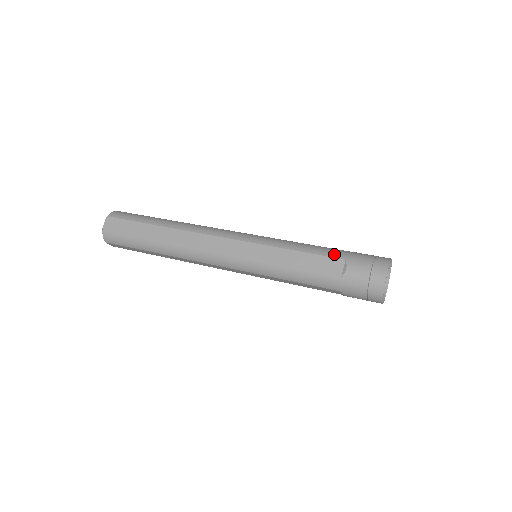
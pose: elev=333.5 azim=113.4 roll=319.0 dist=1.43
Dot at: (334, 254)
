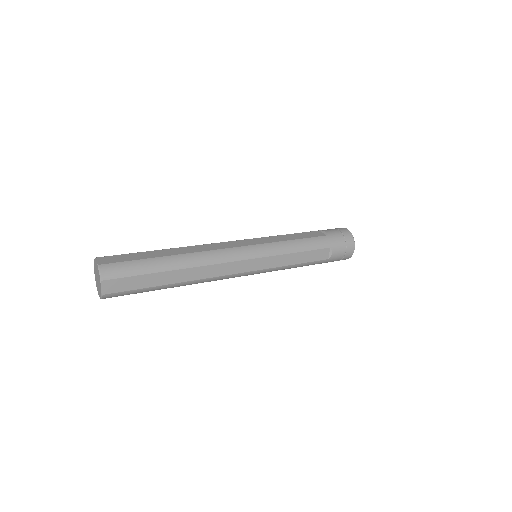
Dot at: (322, 245)
